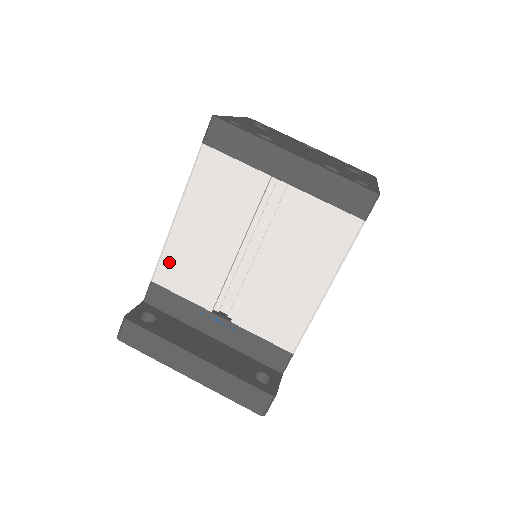
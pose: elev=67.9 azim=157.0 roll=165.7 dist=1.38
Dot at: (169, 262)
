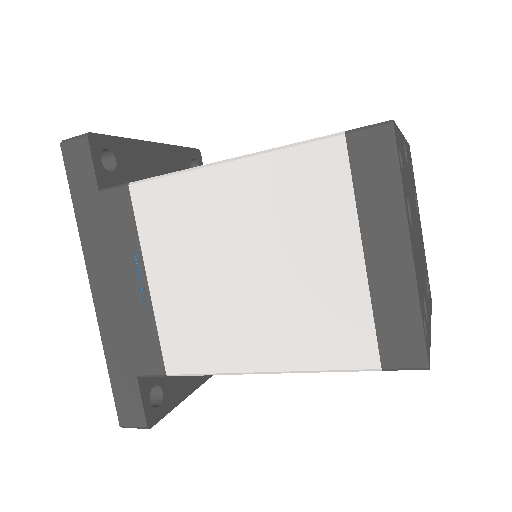
Dot at: occluded
